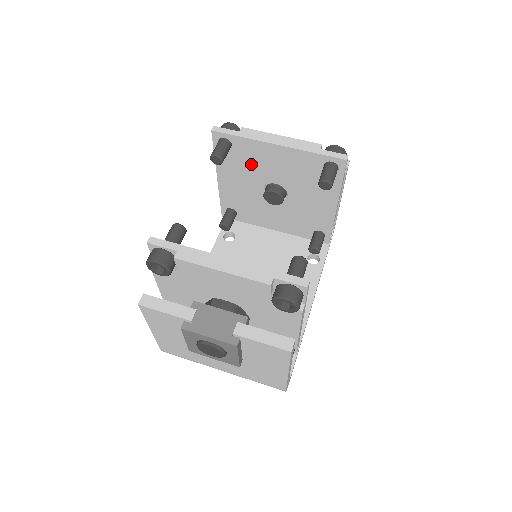
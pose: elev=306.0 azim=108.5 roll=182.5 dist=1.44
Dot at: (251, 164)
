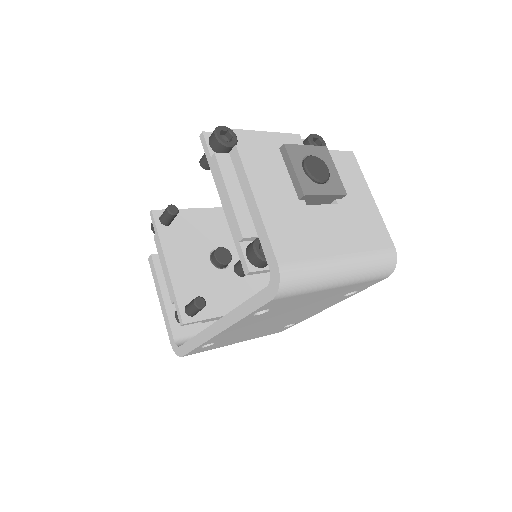
Dot at: (191, 234)
